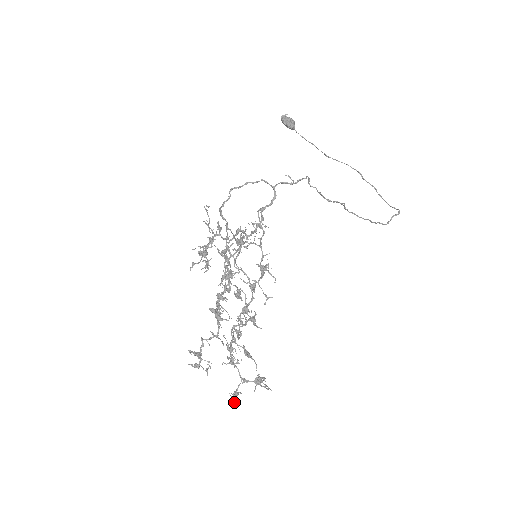
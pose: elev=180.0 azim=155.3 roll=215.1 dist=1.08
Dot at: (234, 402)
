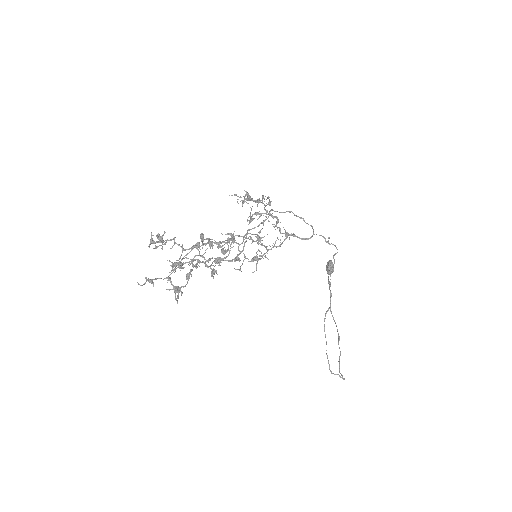
Dot at: (141, 285)
